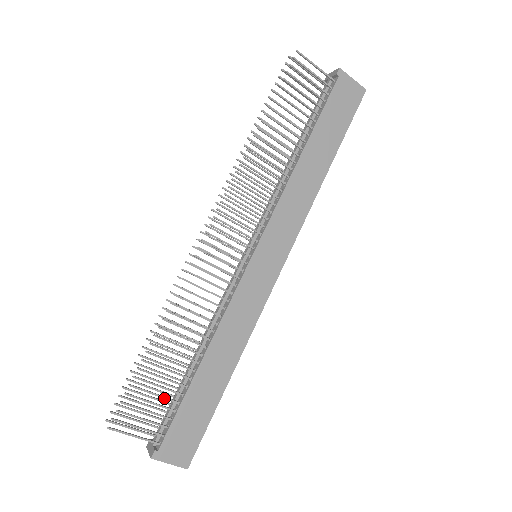
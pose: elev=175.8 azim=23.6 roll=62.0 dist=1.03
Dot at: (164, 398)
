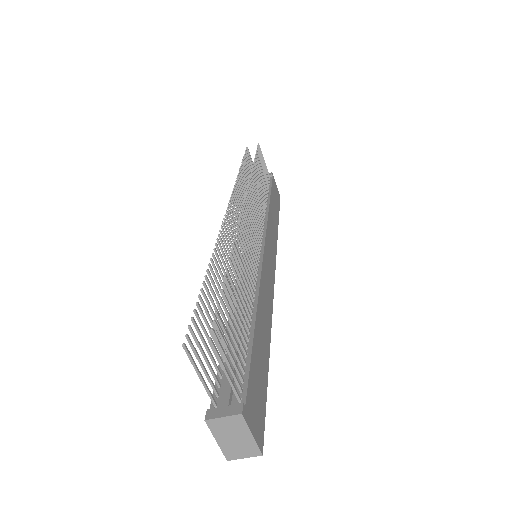
Dot at: (239, 338)
